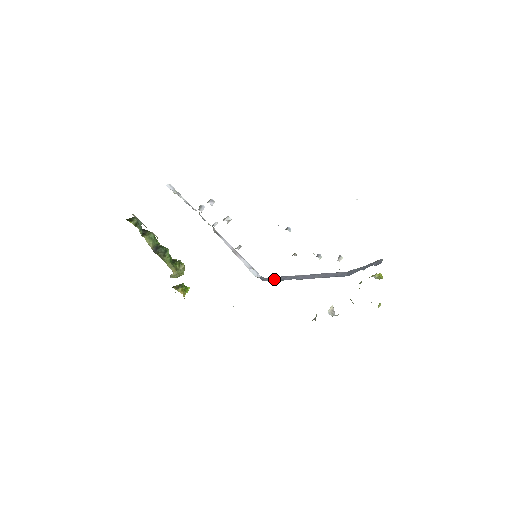
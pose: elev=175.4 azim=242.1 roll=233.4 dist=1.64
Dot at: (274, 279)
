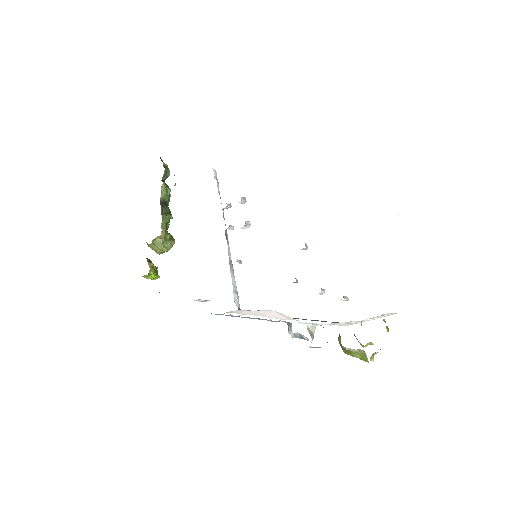
Dot at: occluded
